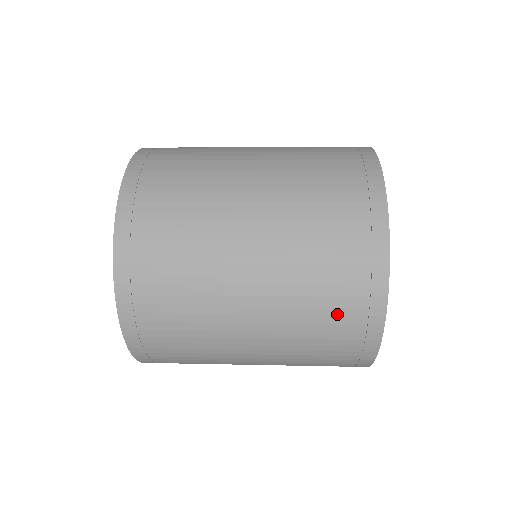
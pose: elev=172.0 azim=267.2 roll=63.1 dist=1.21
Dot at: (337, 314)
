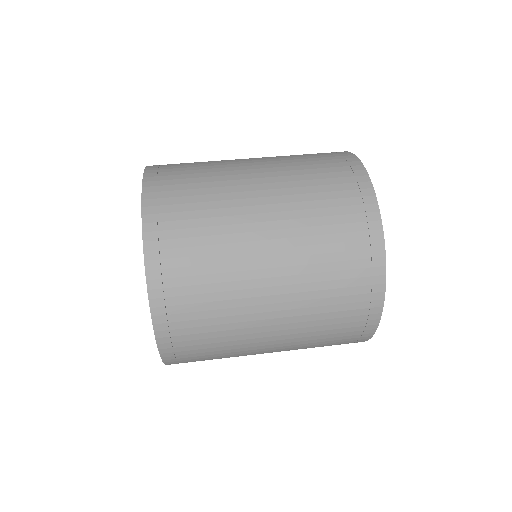
Dot at: occluded
